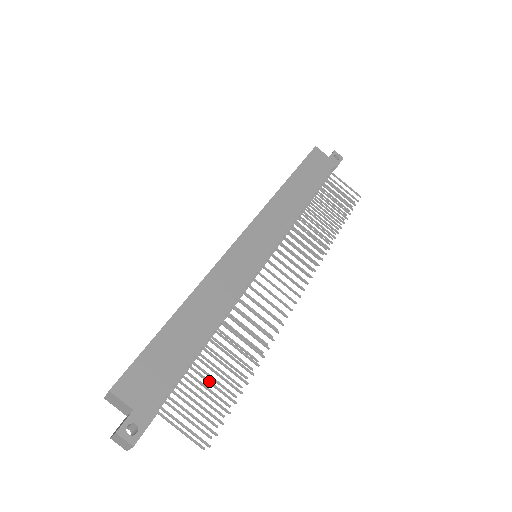
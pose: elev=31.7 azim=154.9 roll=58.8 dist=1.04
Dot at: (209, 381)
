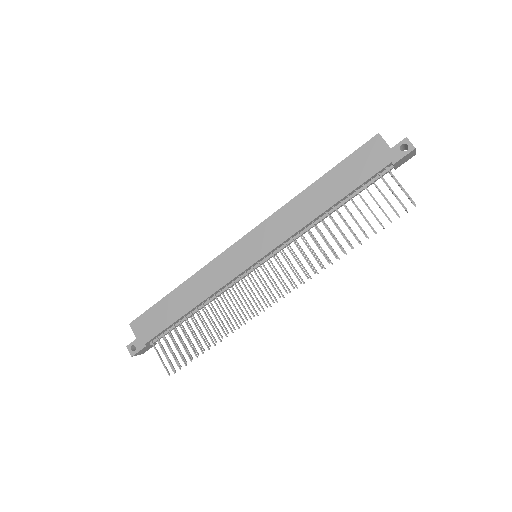
Dot at: (181, 339)
